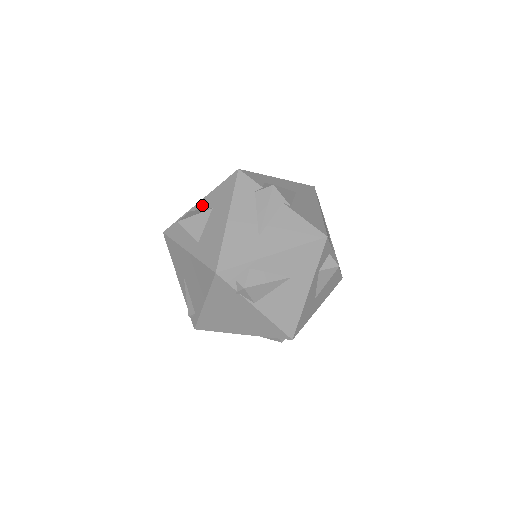
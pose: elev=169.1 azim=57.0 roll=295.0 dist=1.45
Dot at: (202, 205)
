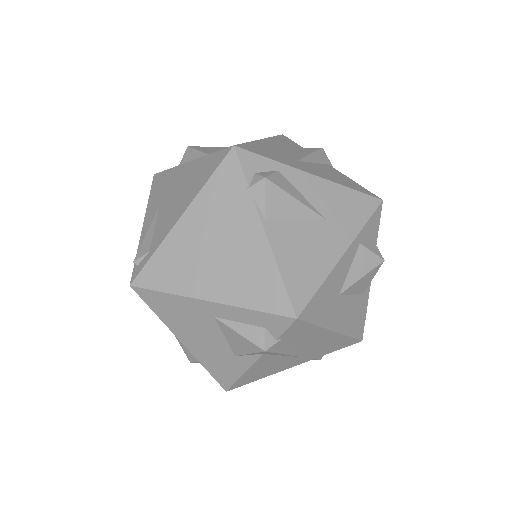
Dot at: occluded
